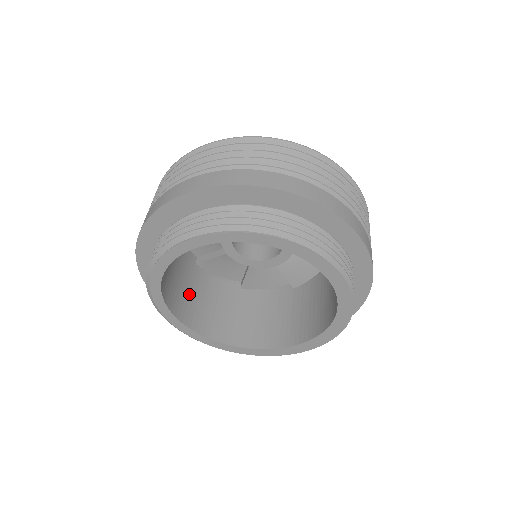
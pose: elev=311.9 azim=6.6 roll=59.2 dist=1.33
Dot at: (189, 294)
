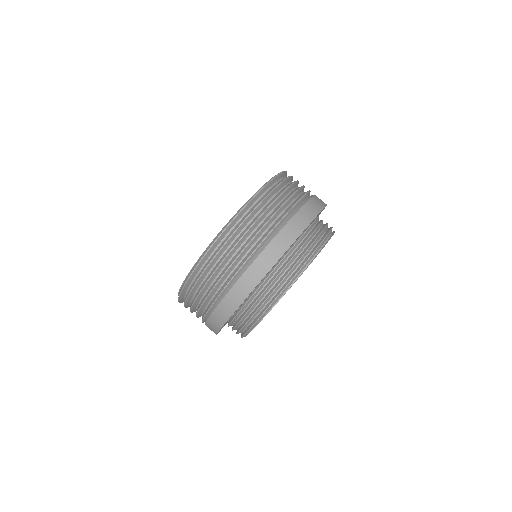
Dot at: occluded
